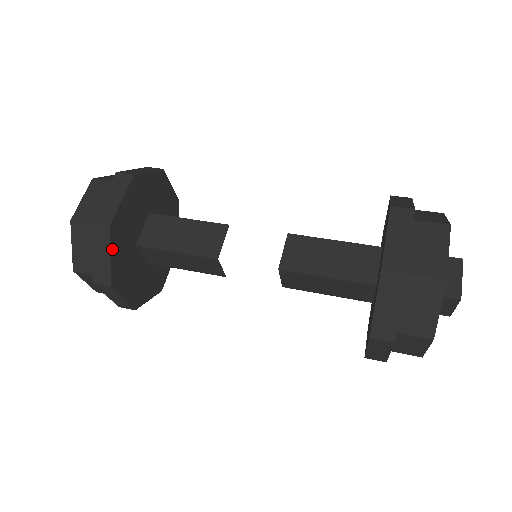
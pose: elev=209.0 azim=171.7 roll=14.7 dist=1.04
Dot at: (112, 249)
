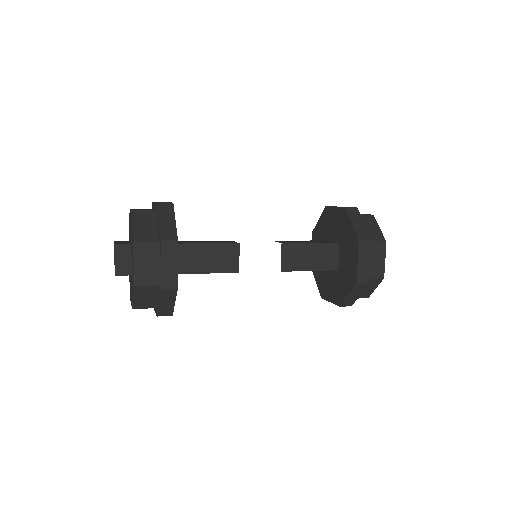
Dot at: (175, 298)
